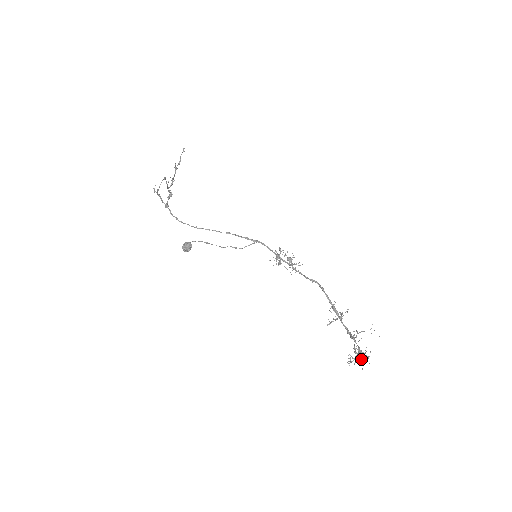
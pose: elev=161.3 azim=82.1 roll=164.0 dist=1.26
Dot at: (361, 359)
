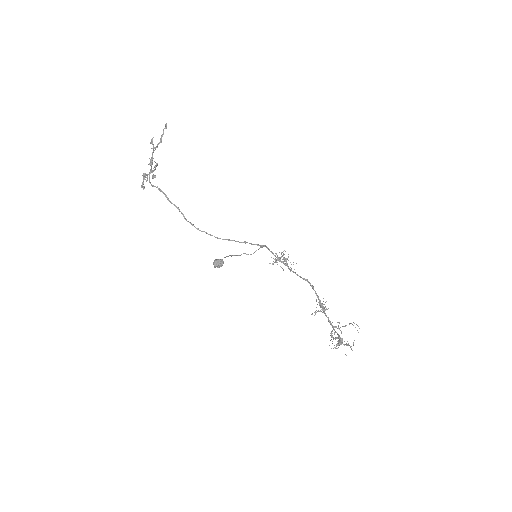
Dot at: occluded
